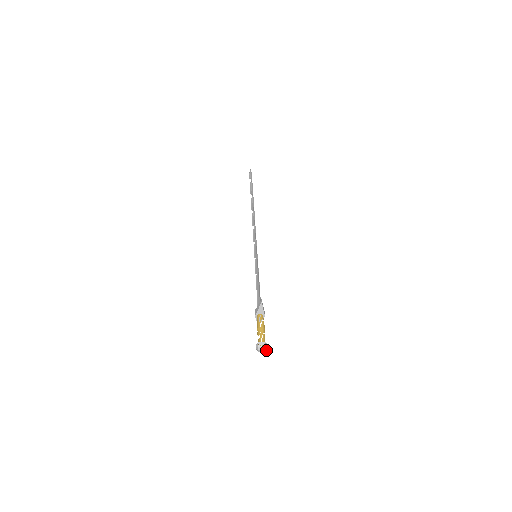
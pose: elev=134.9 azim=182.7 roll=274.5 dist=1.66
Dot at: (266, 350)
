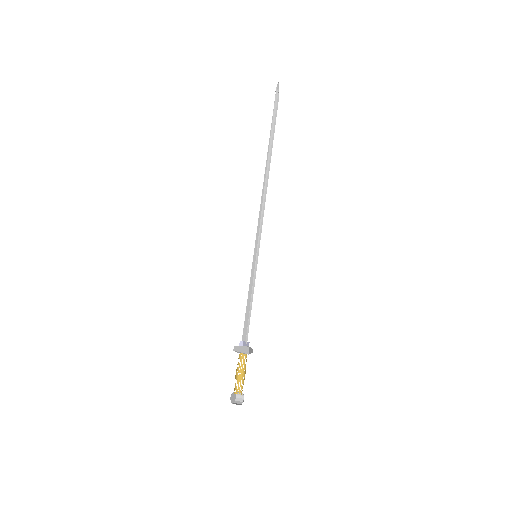
Dot at: (243, 401)
